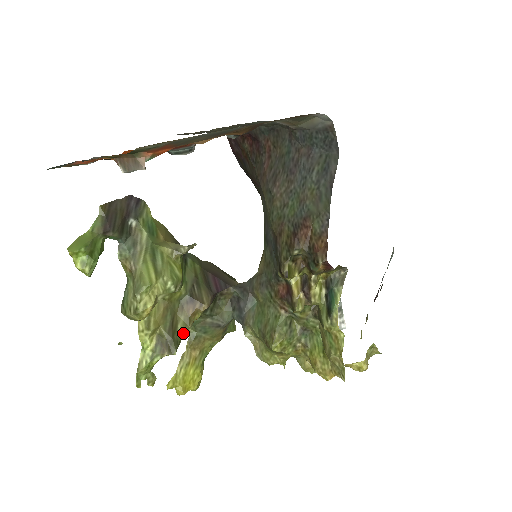
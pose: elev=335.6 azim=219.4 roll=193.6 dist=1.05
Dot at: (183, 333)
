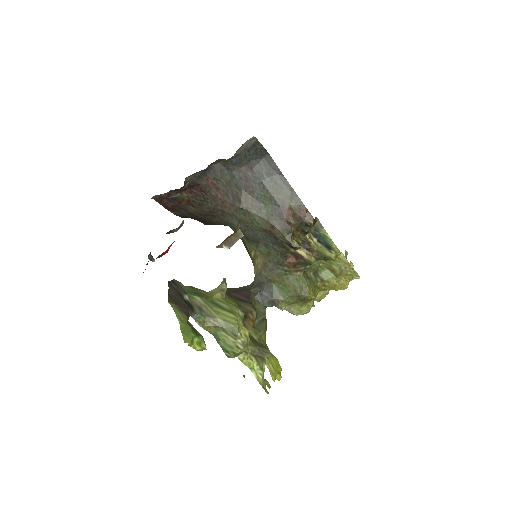
Dot at: occluded
